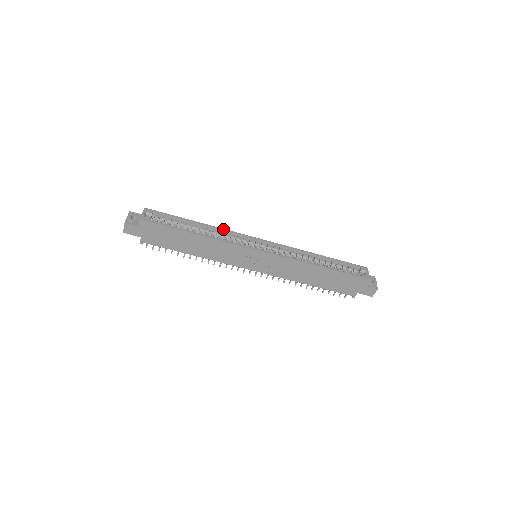
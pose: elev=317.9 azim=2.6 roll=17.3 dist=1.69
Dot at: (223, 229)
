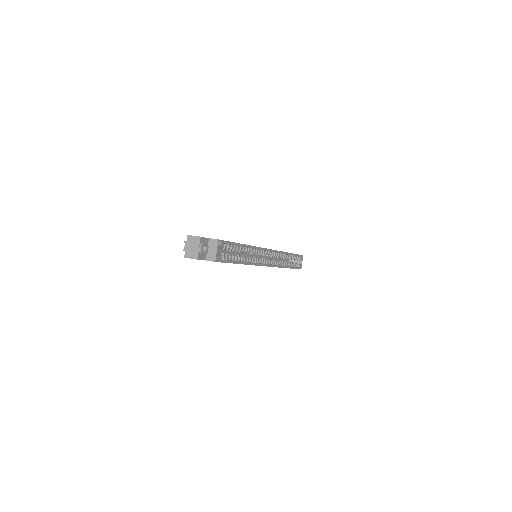
Dot at: (256, 247)
